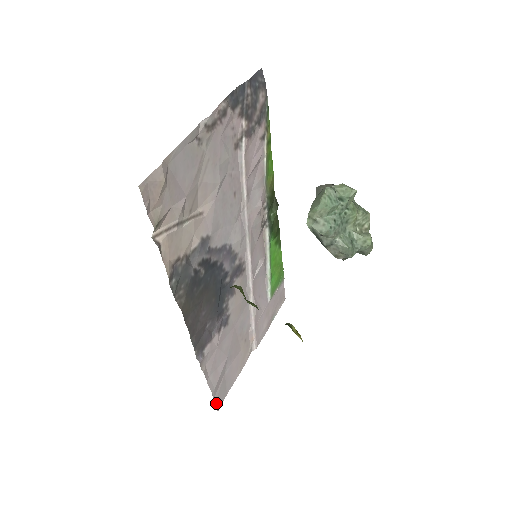
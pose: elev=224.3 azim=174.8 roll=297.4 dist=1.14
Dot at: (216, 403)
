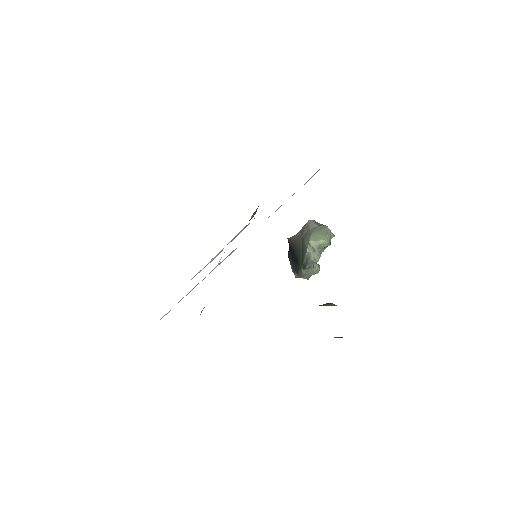
Dot at: occluded
